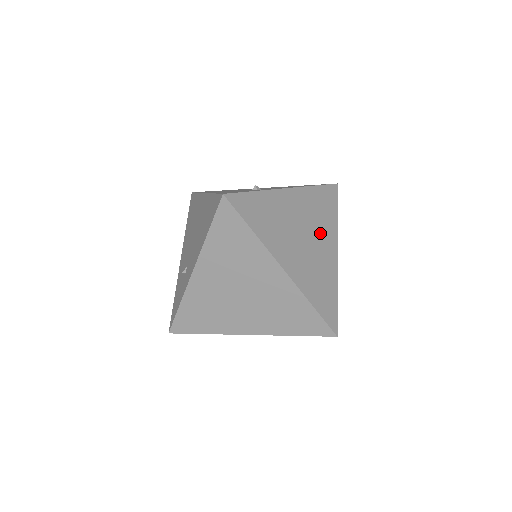
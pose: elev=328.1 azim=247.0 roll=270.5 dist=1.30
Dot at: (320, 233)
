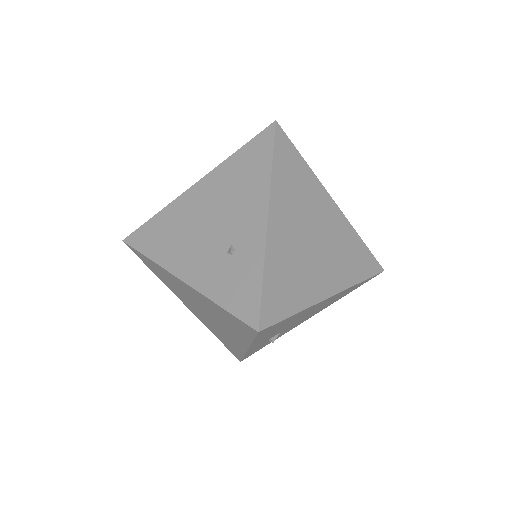
Dot at: occluded
